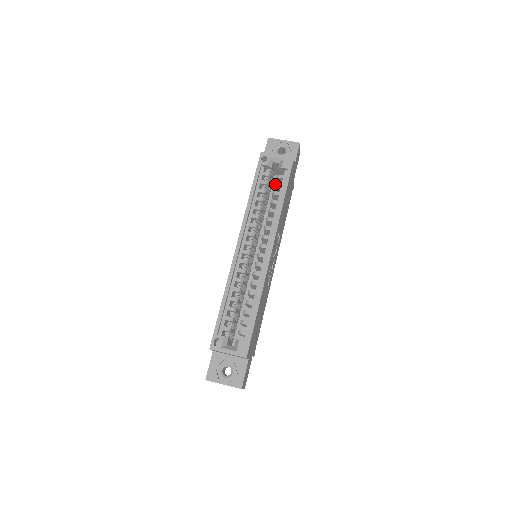
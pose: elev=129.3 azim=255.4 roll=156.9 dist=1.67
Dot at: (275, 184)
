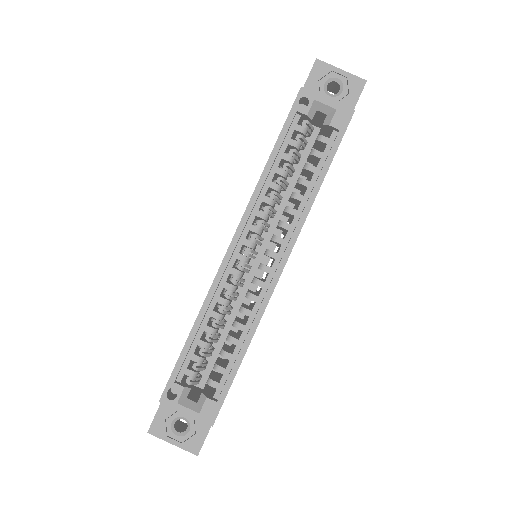
Dot at: (312, 151)
